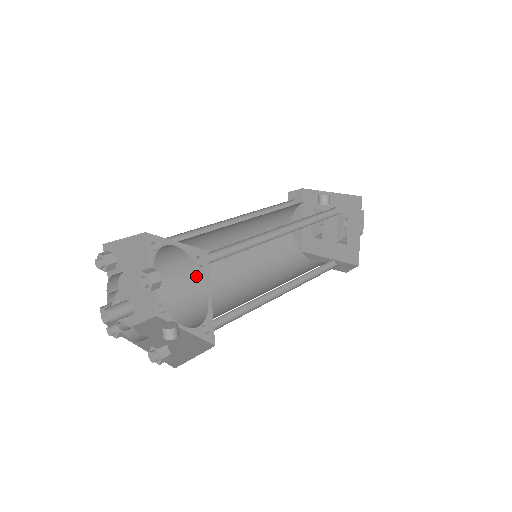
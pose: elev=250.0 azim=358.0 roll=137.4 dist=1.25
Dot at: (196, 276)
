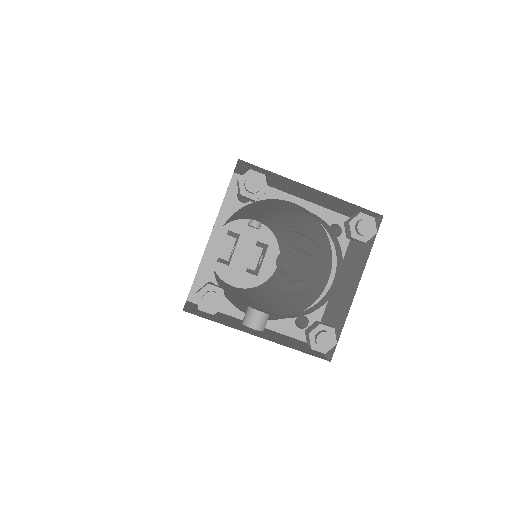
Dot at: occluded
